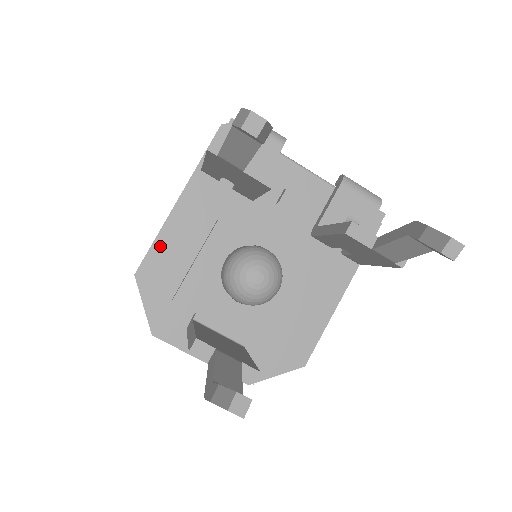
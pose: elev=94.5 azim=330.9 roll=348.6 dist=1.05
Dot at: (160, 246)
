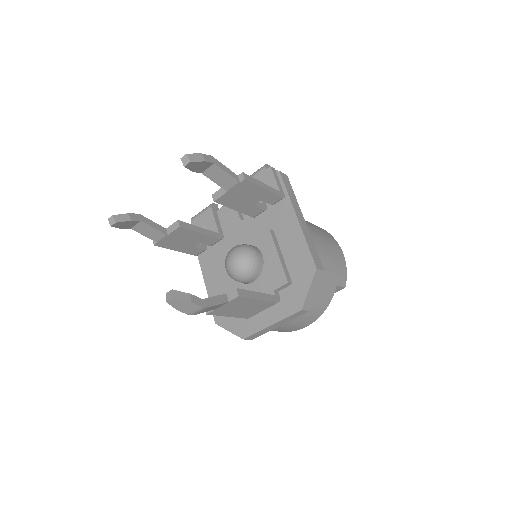
Dot at: occluded
